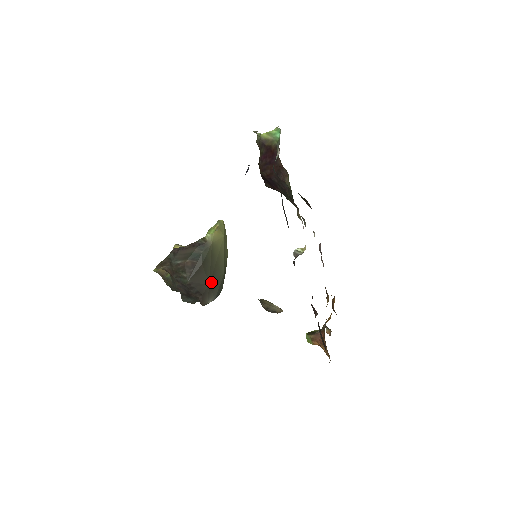
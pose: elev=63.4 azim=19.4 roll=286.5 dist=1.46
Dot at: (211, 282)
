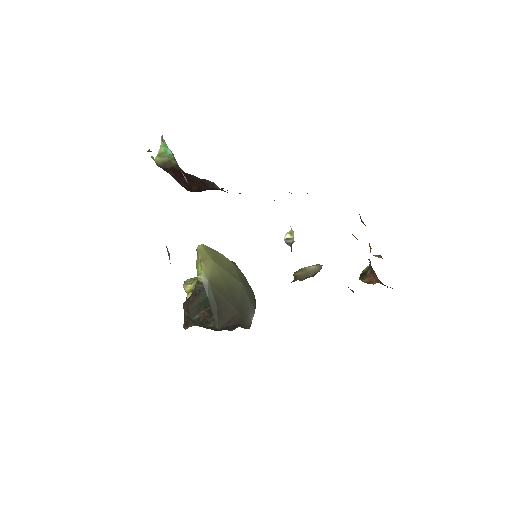
Dot at: (238, 308)
